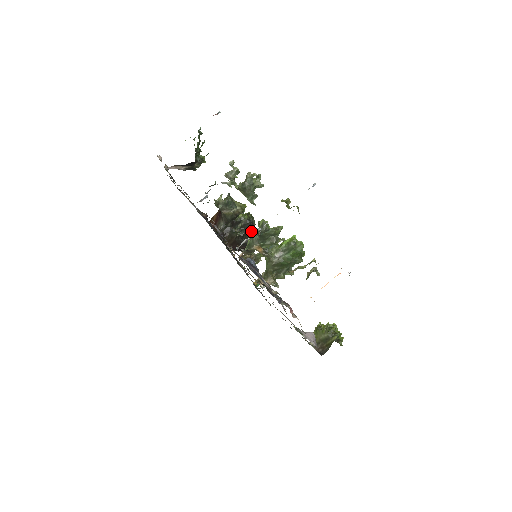
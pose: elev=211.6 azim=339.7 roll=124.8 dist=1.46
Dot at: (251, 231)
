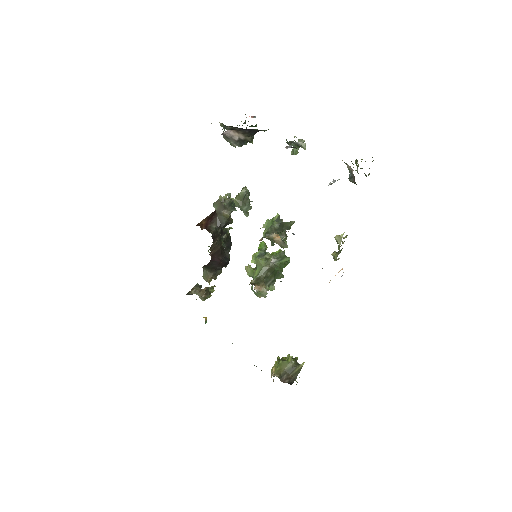
Dot at: (230, 247)
